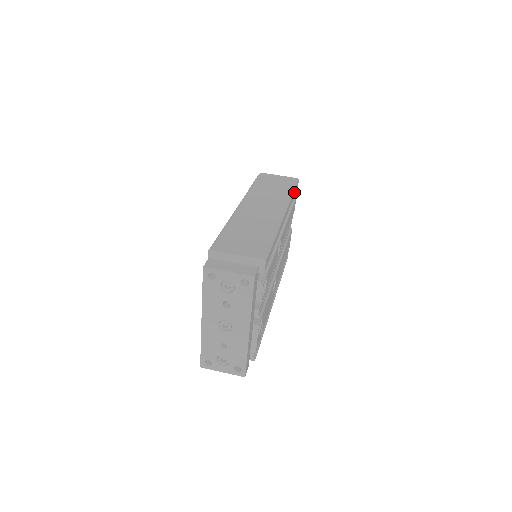
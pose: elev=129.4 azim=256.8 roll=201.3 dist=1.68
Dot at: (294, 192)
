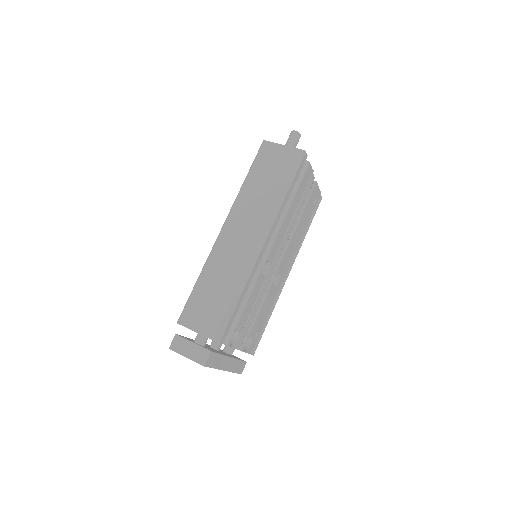
Dot at: (292, 183)
